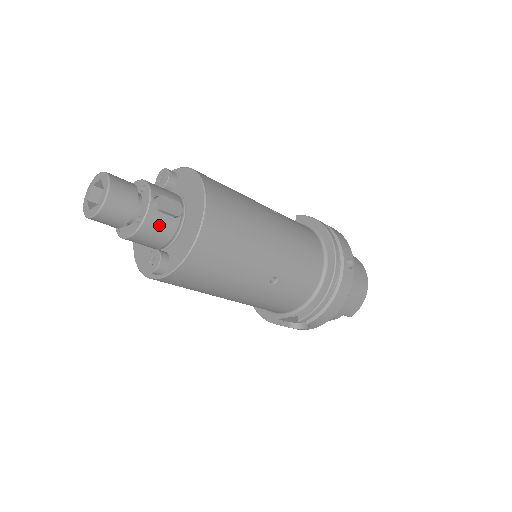
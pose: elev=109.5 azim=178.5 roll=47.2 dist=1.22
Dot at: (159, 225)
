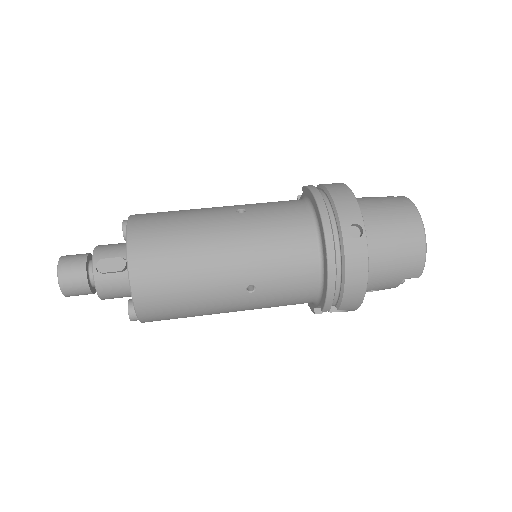
Dot at: (111, 284)
